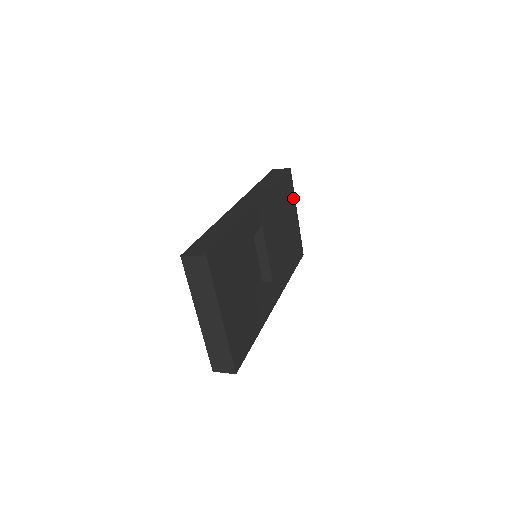
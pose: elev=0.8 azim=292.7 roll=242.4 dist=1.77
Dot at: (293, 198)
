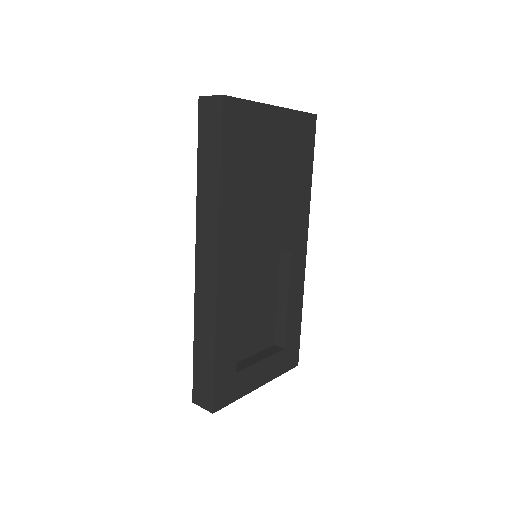
Dot at: (256, 111)
